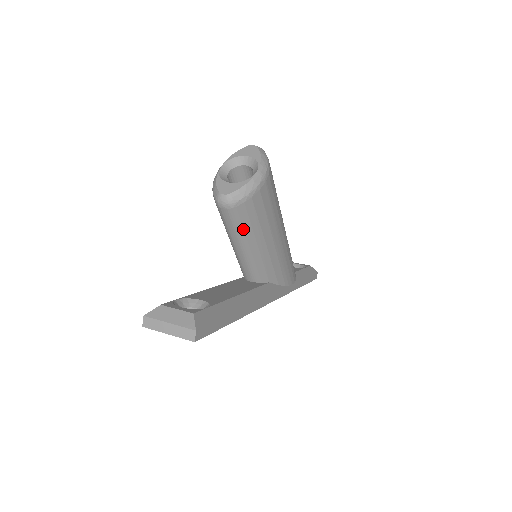
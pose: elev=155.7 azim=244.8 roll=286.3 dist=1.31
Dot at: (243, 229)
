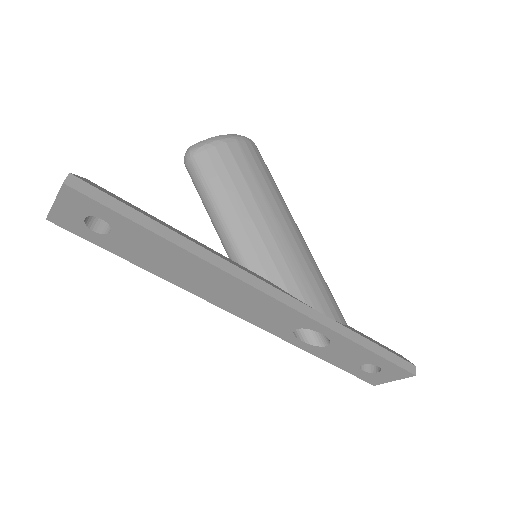
Dot at: (211, 185)
